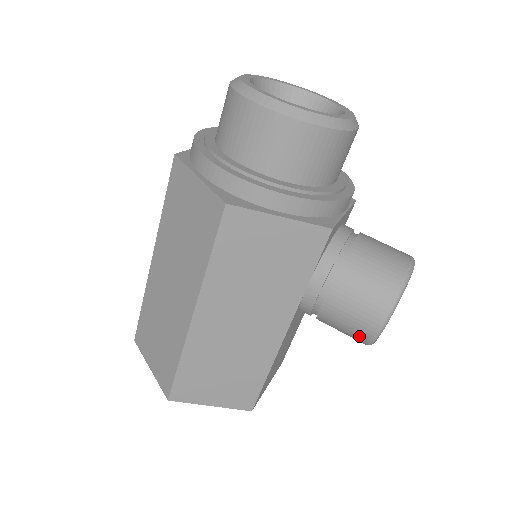
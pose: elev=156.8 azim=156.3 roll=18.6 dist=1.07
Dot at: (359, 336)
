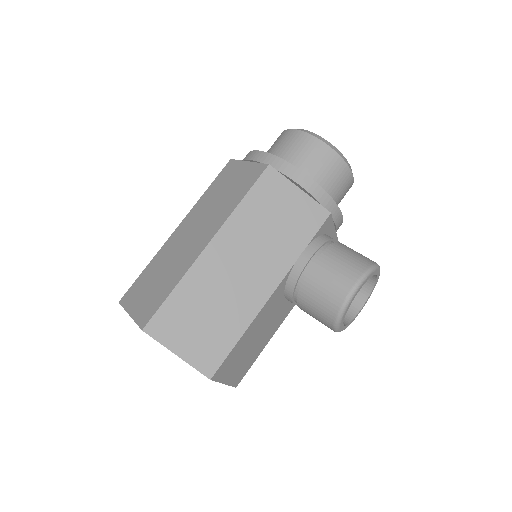
Dot at: (333, 301)
